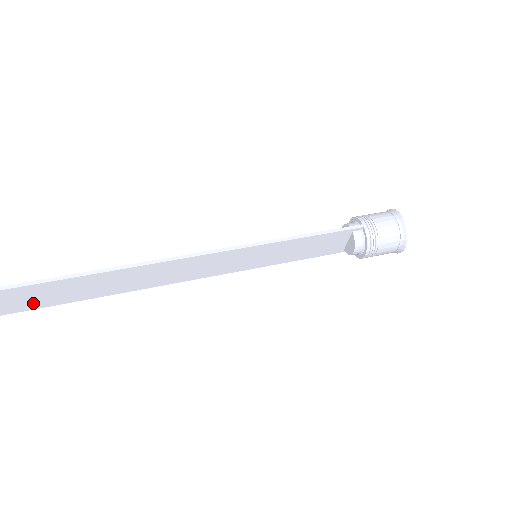
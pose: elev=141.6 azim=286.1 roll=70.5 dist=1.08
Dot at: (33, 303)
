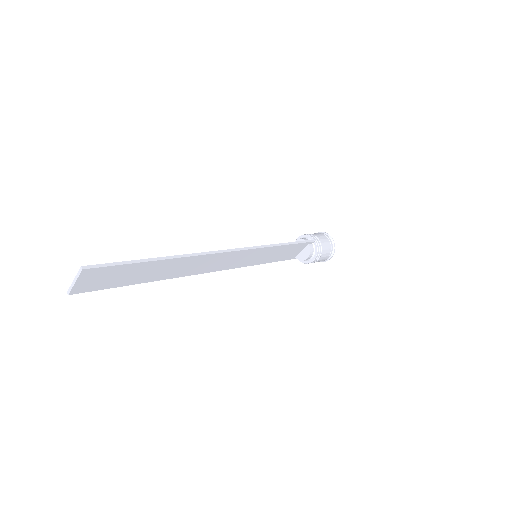
Dot at: (108, 283)
